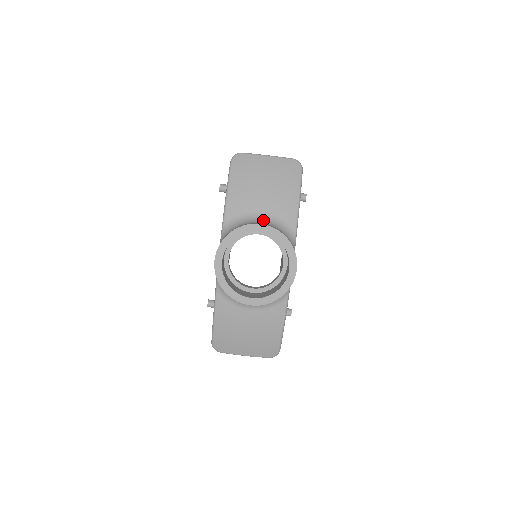
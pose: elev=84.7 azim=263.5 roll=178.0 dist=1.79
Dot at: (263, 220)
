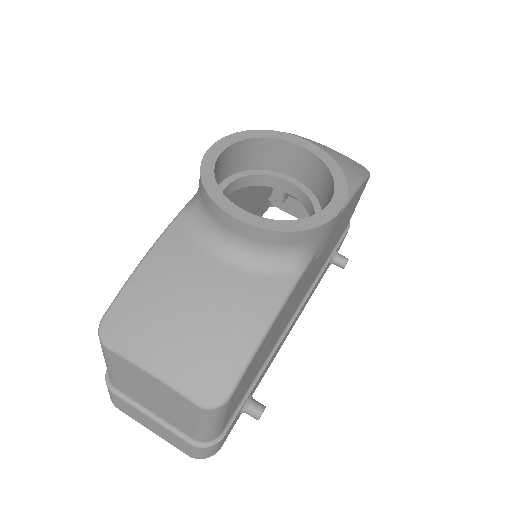
Dot at: occluded
